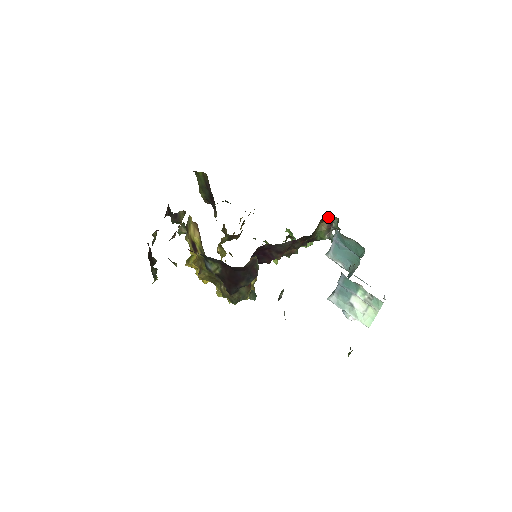
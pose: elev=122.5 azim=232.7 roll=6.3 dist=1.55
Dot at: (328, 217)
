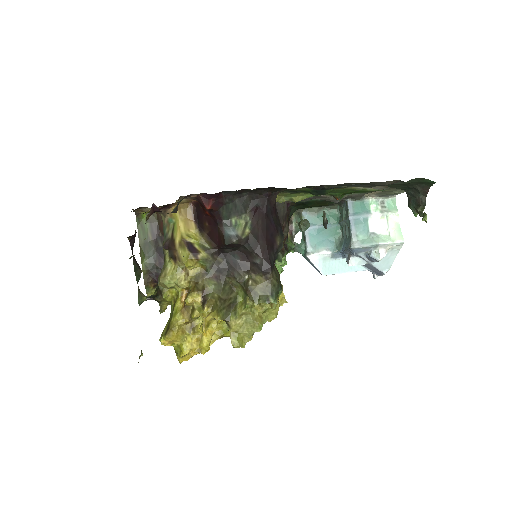
Dot at: occluded
